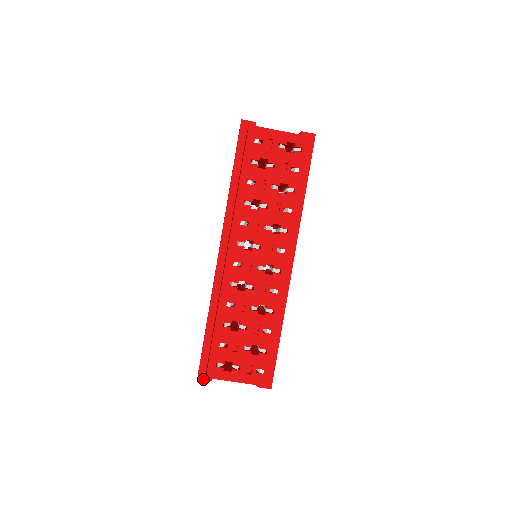
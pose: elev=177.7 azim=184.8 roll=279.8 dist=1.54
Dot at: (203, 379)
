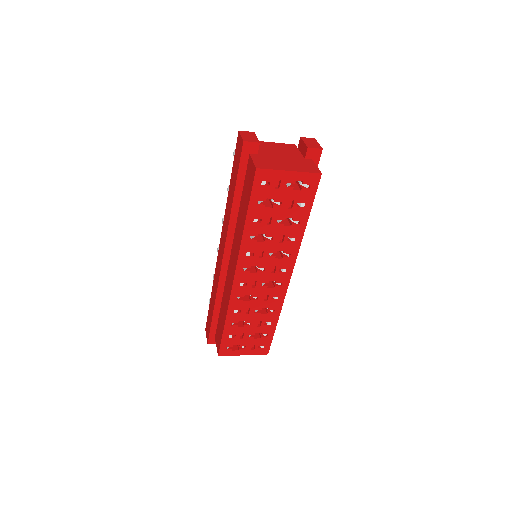
Dot at: occluded
